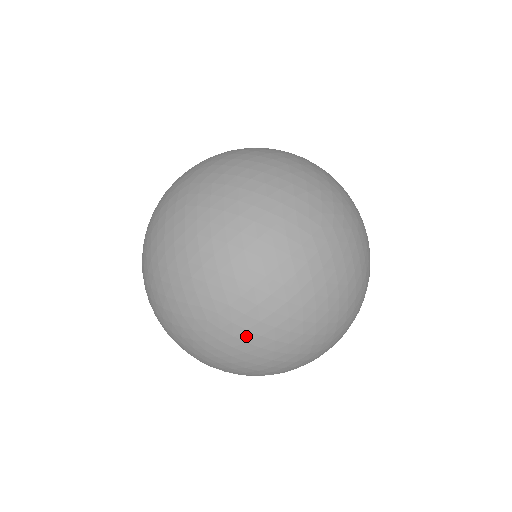
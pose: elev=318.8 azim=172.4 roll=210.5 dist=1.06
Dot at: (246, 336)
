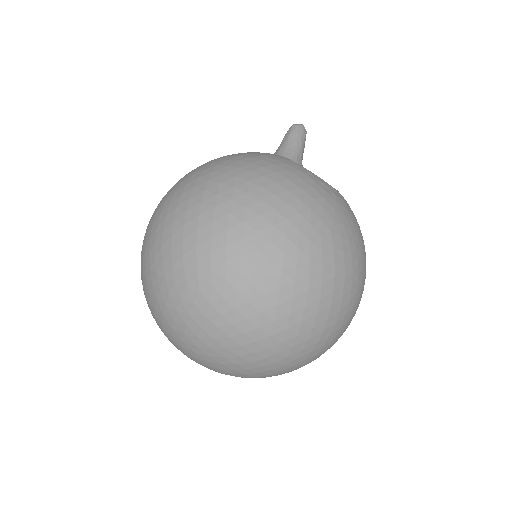
Dot at: occluded
